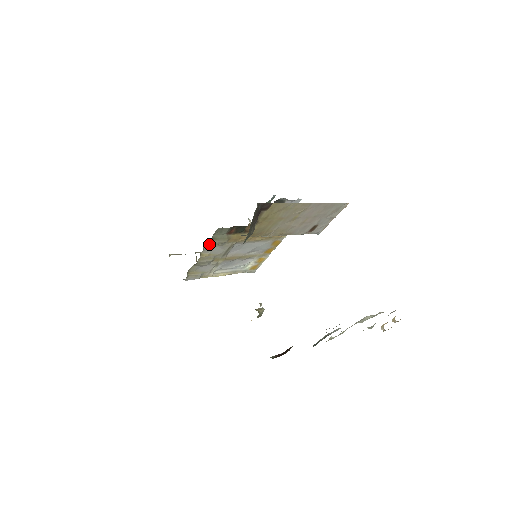
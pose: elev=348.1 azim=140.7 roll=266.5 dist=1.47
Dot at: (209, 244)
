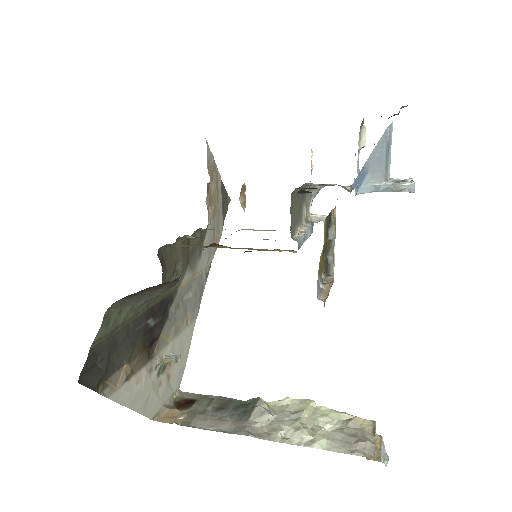
Dot at: (170, 246)
